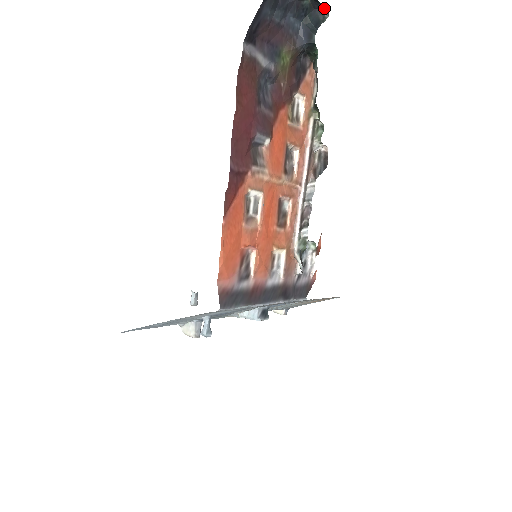
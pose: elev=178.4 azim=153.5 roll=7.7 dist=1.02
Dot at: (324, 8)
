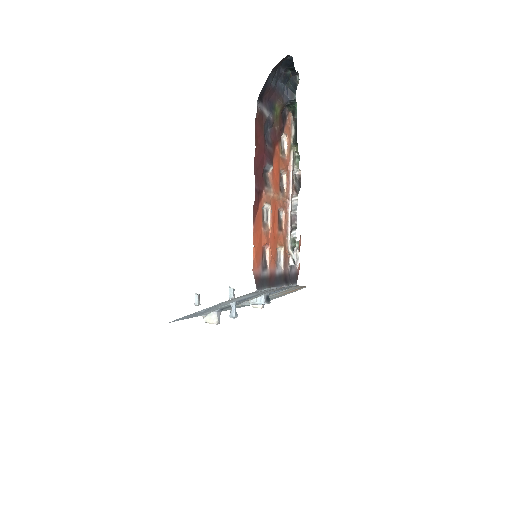
Dot at: (297, 75)
